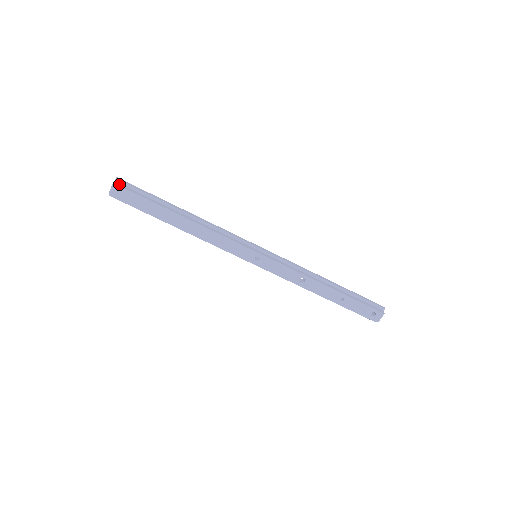
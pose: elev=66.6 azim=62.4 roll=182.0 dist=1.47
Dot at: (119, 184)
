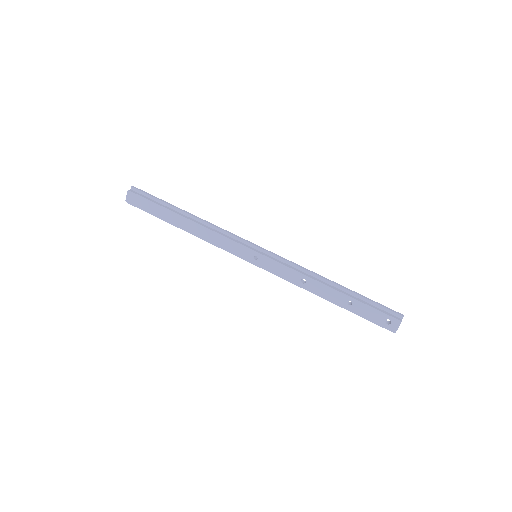
Dot at: (134, 191)
